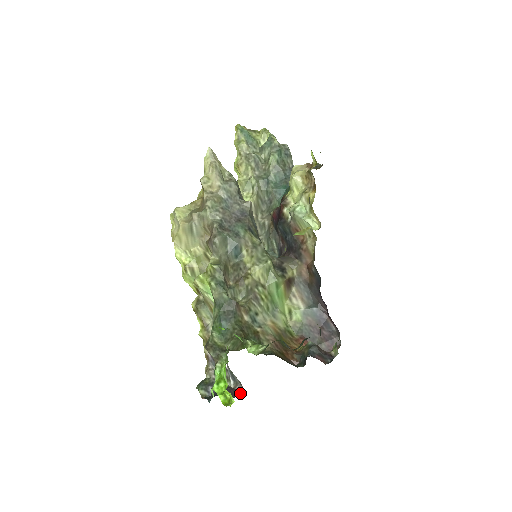
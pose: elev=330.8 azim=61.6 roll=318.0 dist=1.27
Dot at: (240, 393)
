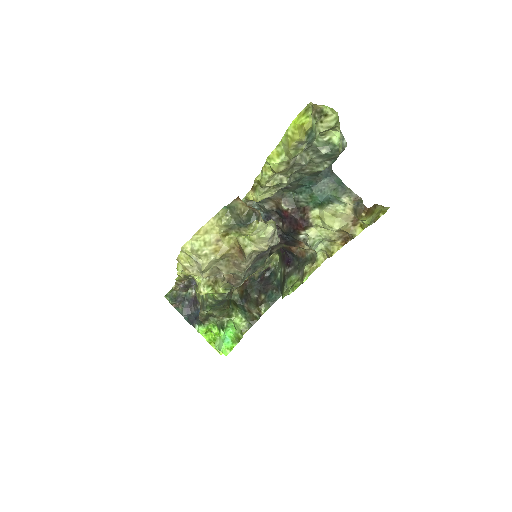
Dot at: occluded
